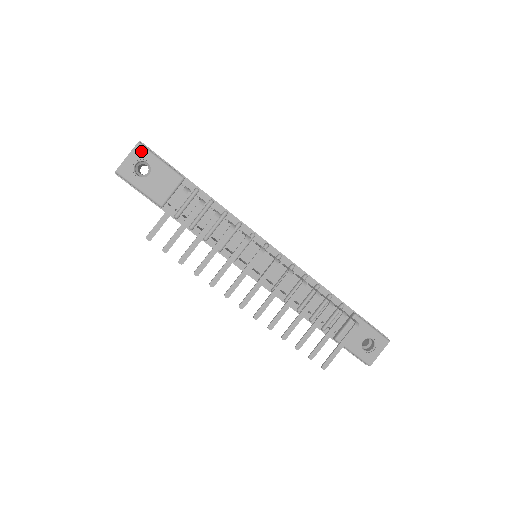
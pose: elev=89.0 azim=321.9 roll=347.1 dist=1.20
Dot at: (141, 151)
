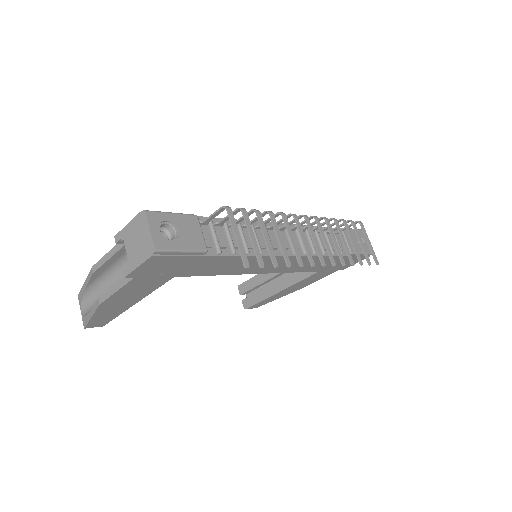
Dot at: (154, 216)
